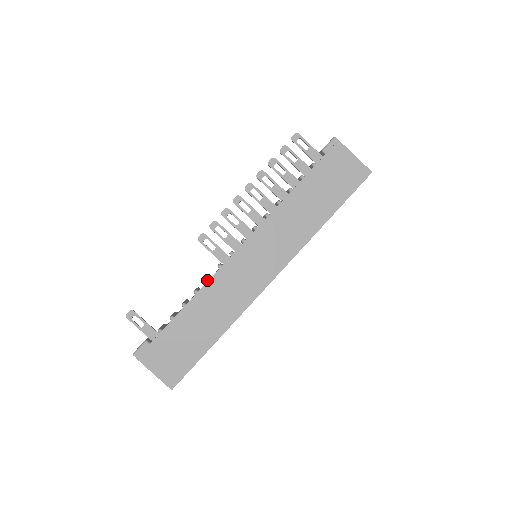
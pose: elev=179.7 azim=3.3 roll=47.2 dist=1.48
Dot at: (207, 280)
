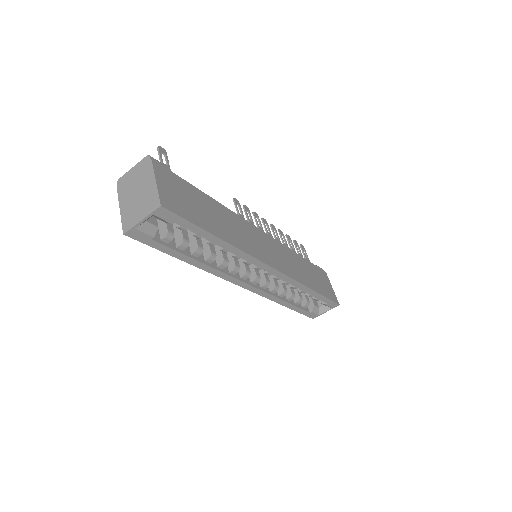
Dot at: (233, 212)
